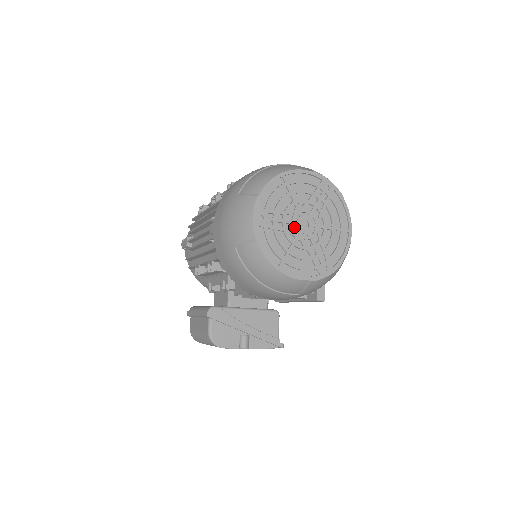
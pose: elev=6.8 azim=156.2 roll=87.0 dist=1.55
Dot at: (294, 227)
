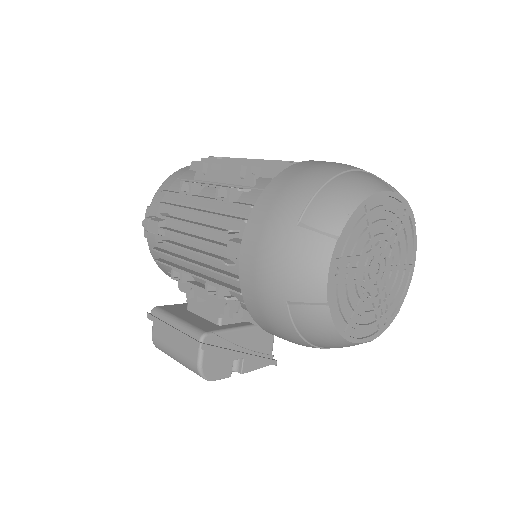
Dot at: (366, 275)
